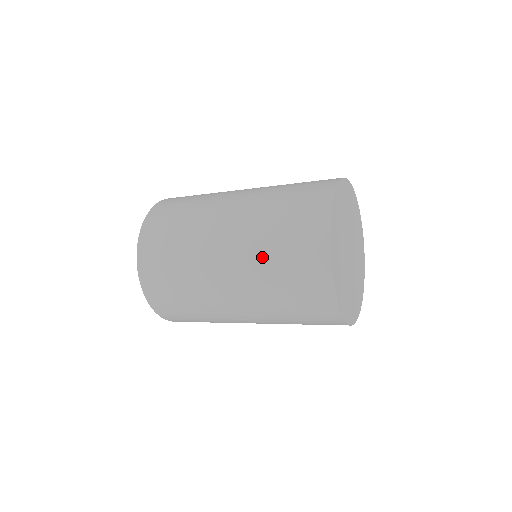
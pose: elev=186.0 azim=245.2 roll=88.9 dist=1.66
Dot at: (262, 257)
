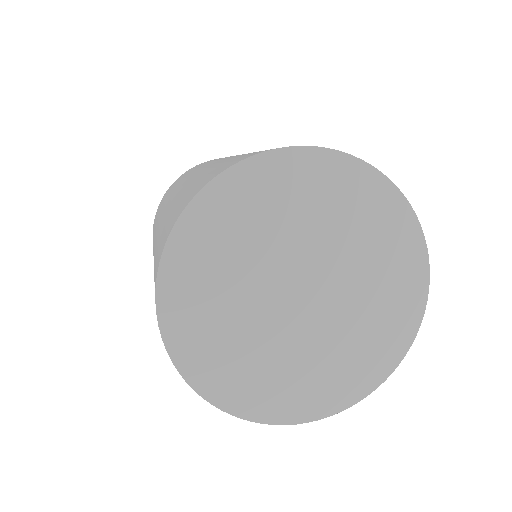
Dot at: (161, 228)
